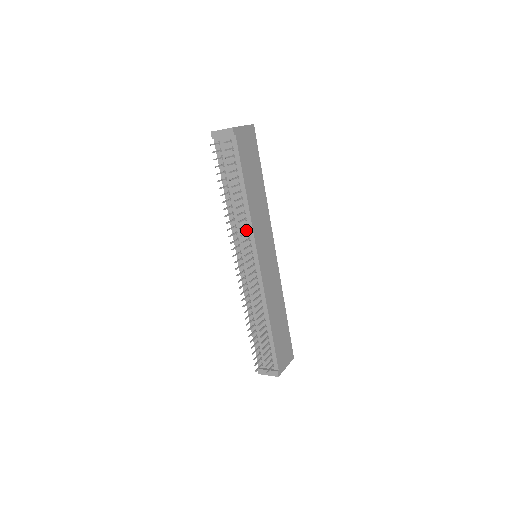
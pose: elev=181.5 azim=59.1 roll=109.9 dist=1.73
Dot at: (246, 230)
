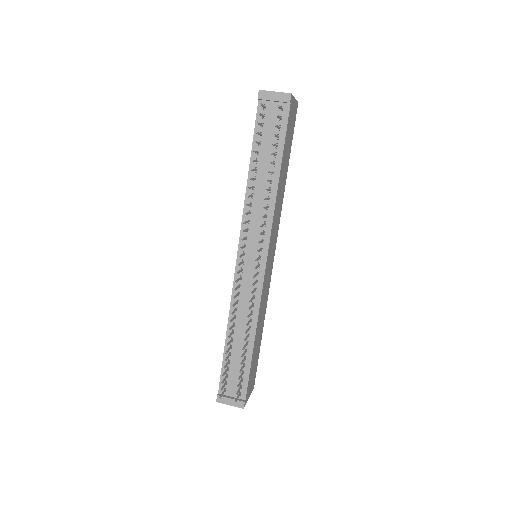
Dot at: (263, 221)
